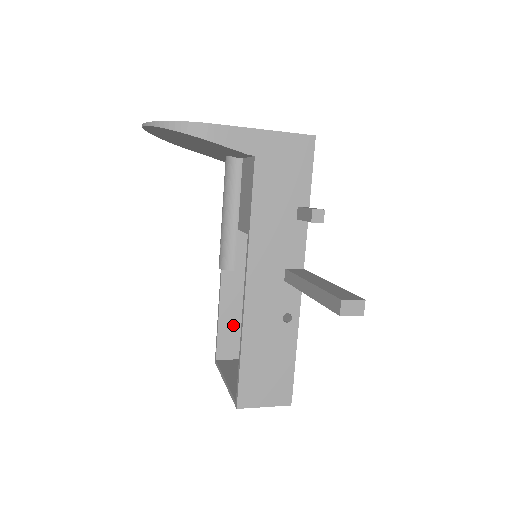
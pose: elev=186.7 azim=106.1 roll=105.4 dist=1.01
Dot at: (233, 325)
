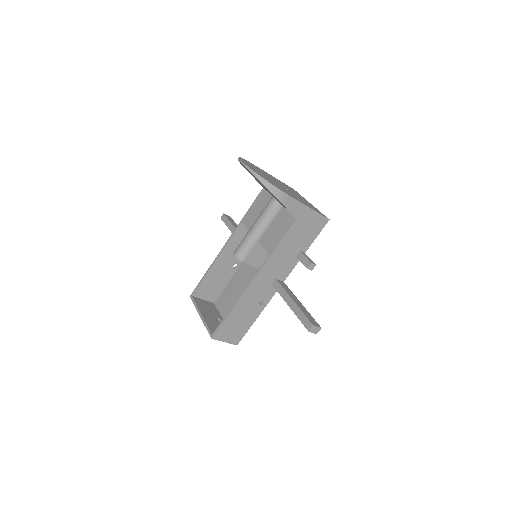
Dot at: (212, 280)
